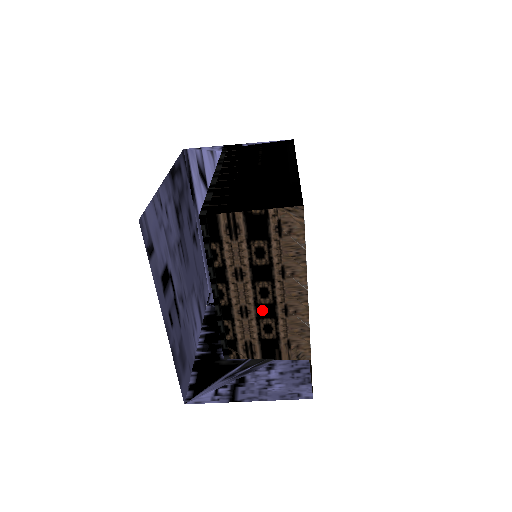
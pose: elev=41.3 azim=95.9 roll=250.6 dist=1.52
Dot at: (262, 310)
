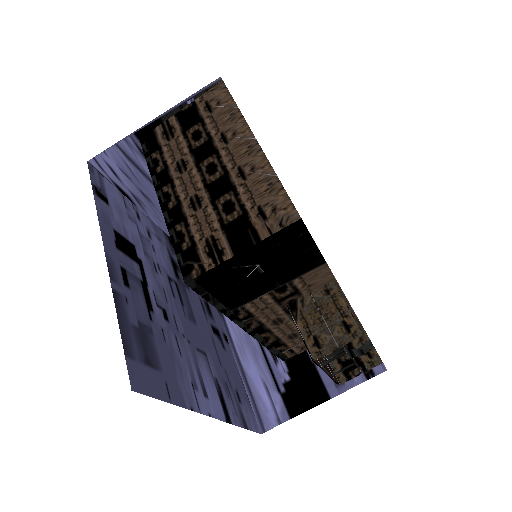
Dot at: (215, 189)
